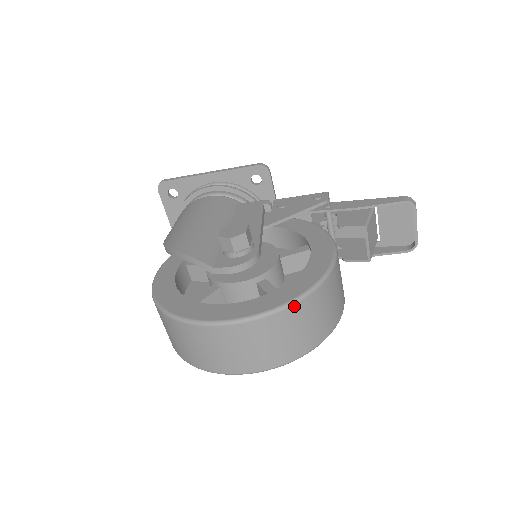
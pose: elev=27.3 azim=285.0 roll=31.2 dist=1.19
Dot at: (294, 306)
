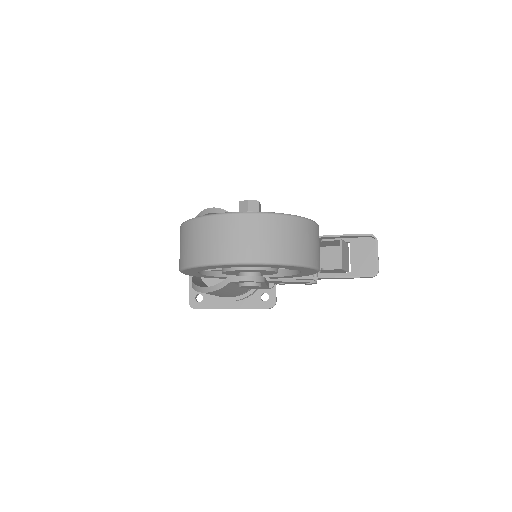
Dot at: (286, 217)
